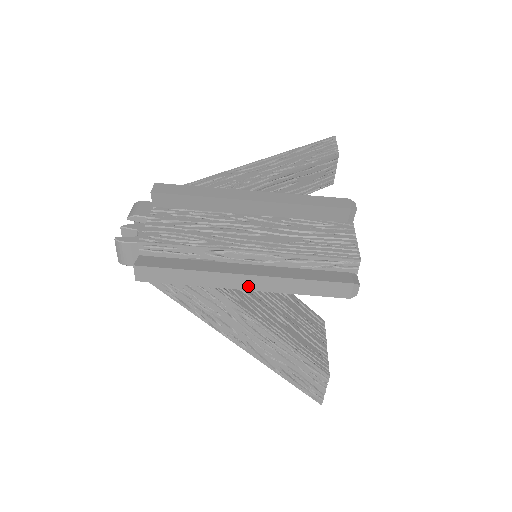
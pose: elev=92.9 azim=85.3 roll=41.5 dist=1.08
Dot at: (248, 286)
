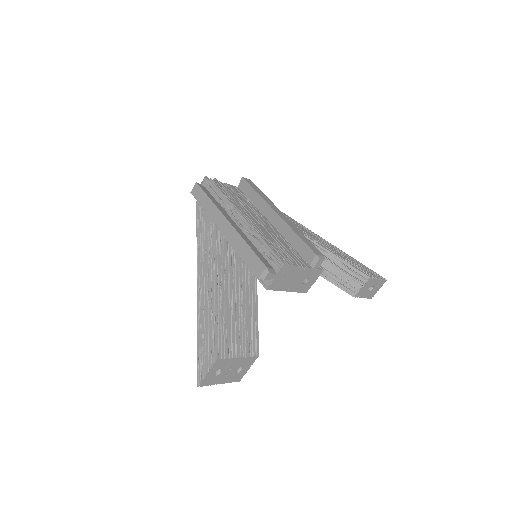
Dot at: (225, 230)
